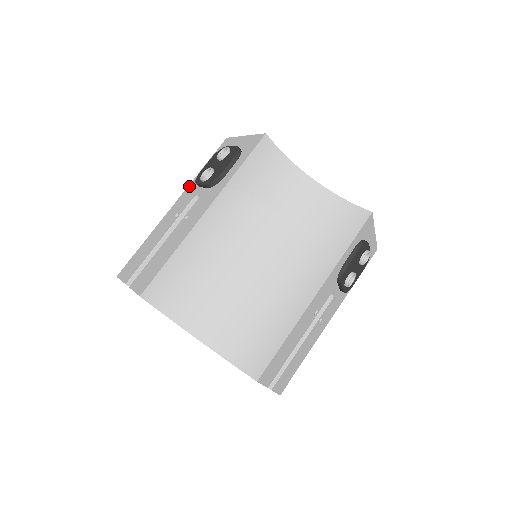
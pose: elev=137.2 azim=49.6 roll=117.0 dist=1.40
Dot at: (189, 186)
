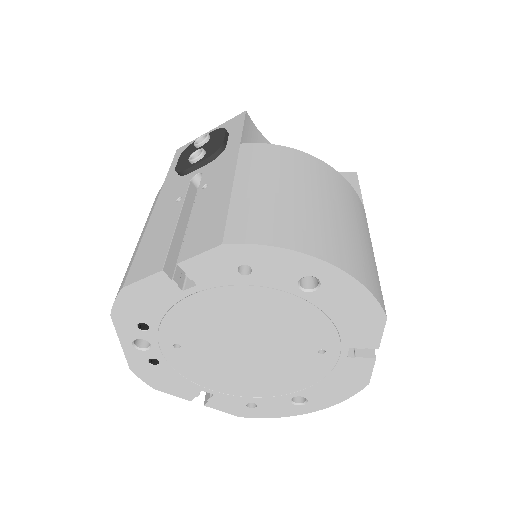
Dot at: (164, 186)
